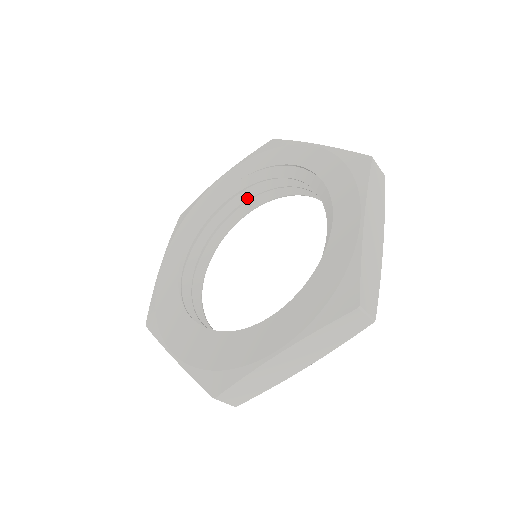
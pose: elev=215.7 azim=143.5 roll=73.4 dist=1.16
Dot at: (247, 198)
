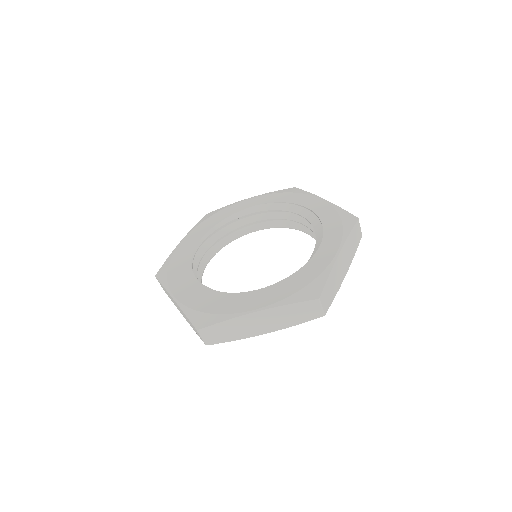
Dot at: (262, 219)
